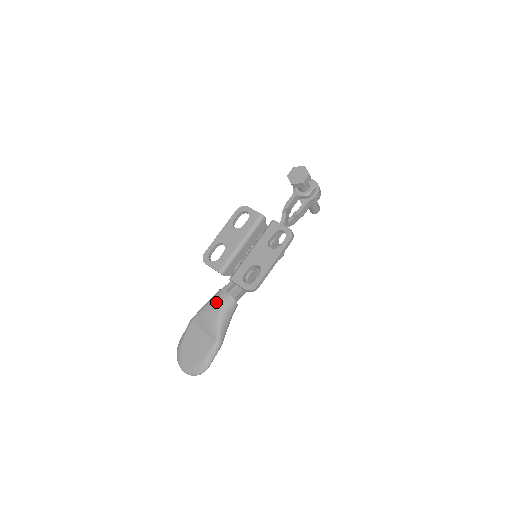
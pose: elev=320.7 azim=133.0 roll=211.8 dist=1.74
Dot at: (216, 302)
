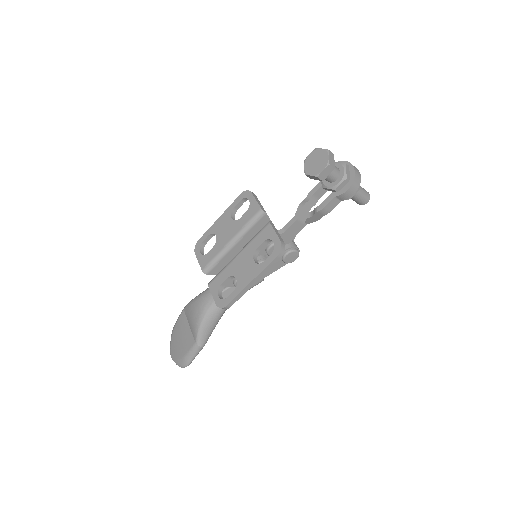
Dot at: (202, 300)
